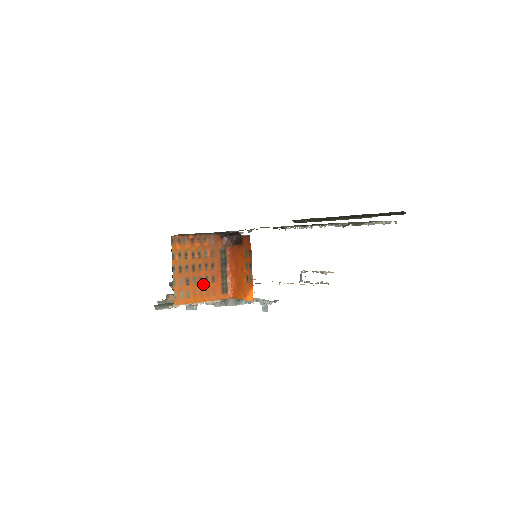
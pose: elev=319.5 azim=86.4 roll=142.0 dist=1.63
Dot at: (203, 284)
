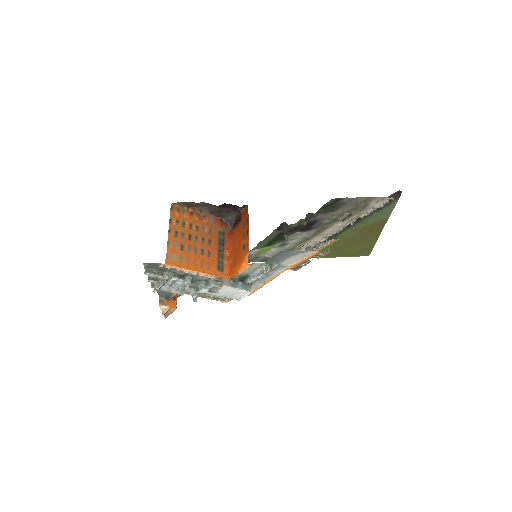
Dot at: (198, 255)
